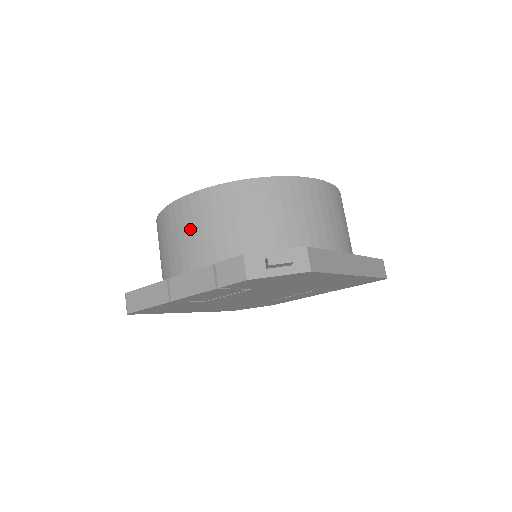
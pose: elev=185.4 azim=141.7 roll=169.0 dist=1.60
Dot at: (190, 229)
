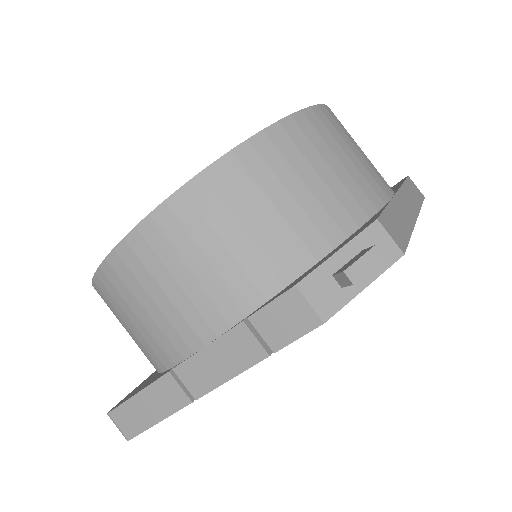
Dot at: (169, 281)
